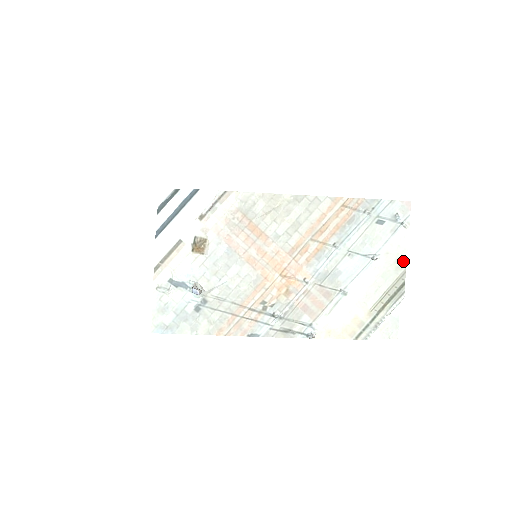
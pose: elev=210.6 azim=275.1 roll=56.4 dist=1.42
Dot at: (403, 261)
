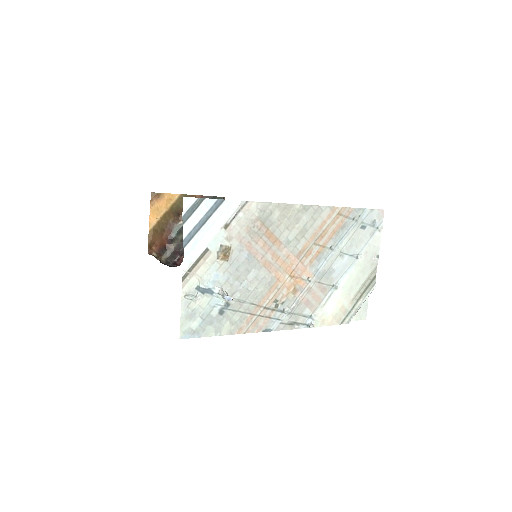
Dot at: (376, 258)
